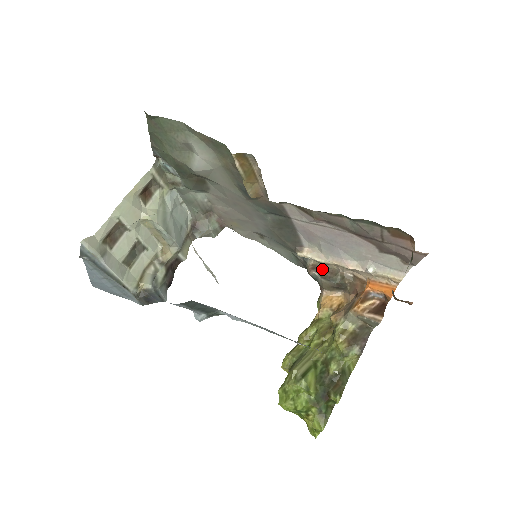
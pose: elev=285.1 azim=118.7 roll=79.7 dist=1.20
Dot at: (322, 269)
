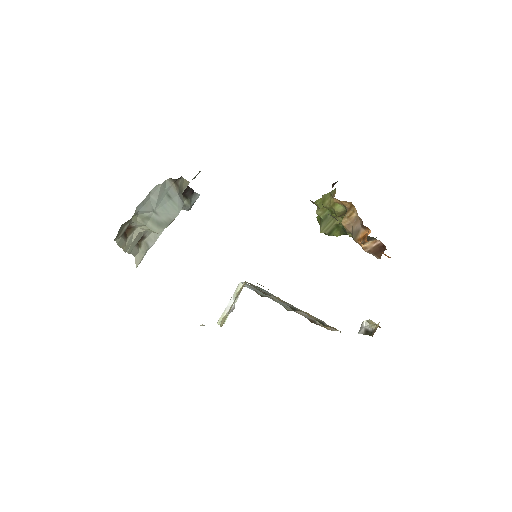
Dot at: occluded
